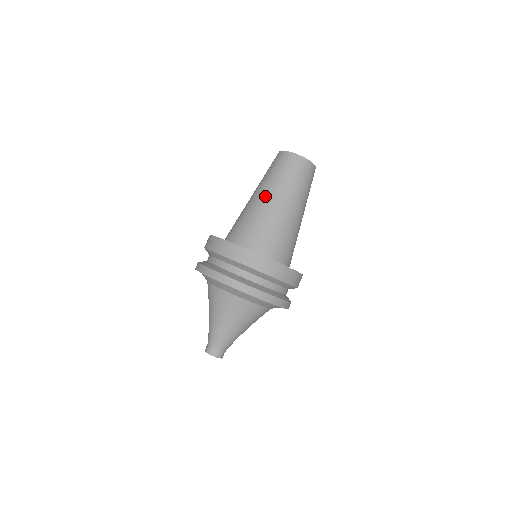
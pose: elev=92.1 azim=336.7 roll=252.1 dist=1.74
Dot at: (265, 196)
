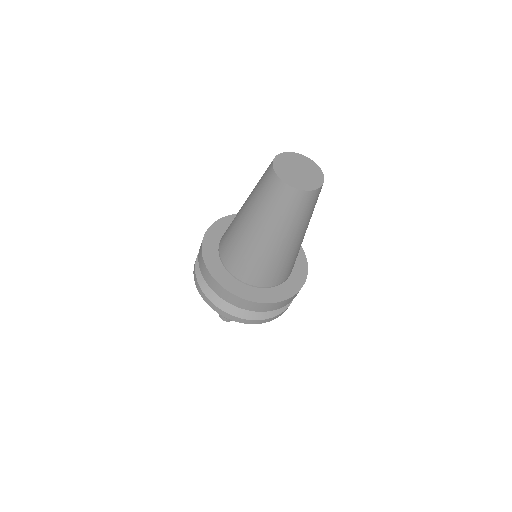
Dot at: (255, 231)
